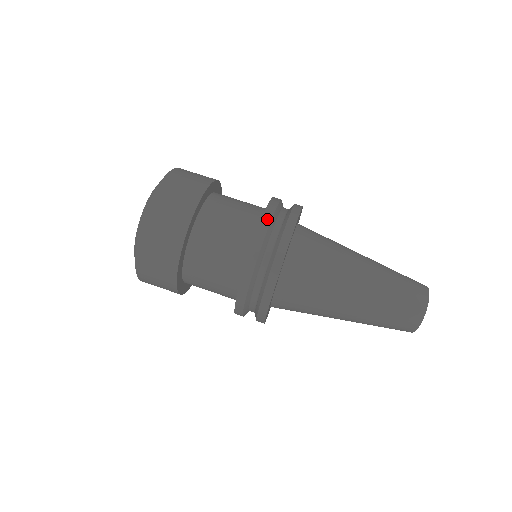
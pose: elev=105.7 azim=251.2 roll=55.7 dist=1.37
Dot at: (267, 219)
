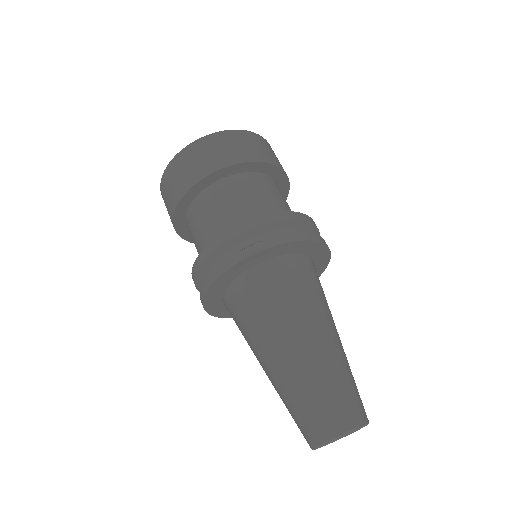
Dot at: occluded
